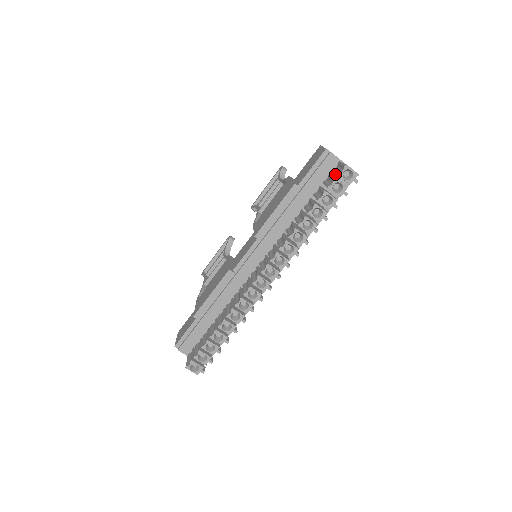
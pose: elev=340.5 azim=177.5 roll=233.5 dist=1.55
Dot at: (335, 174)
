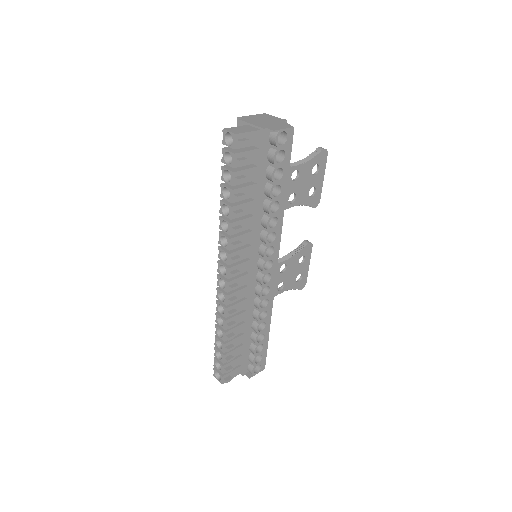
Dot at: occluded
